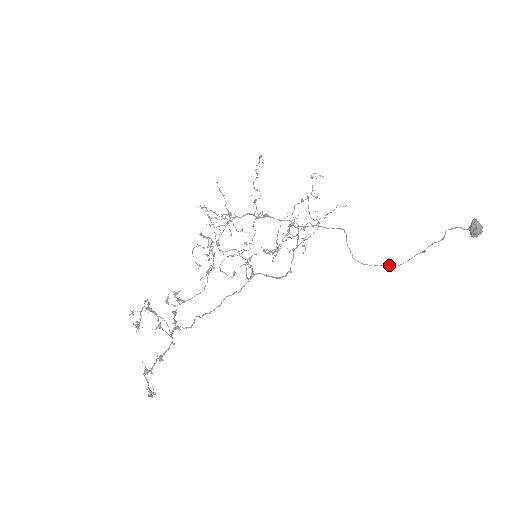
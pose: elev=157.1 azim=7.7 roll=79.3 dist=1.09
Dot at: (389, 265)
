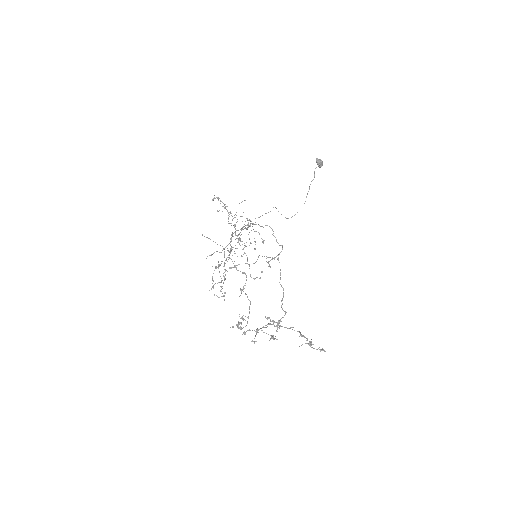
Dot at: occluded
